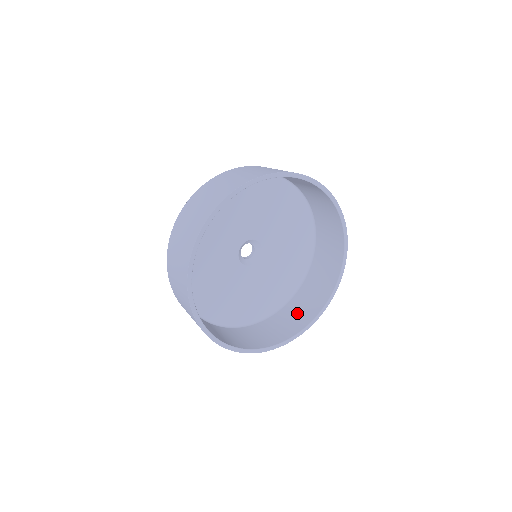
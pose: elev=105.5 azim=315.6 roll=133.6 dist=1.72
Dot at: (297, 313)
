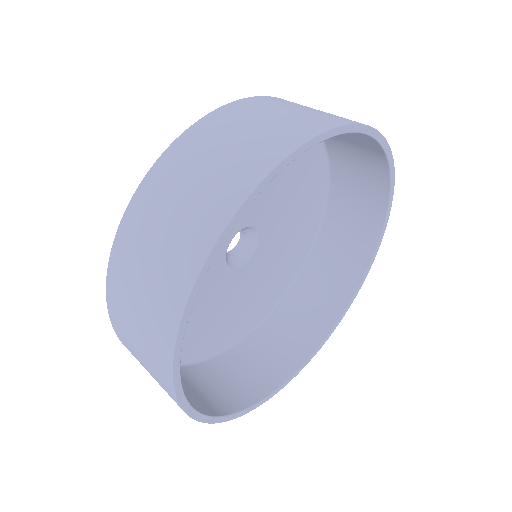
Dot at: (330, 275)
